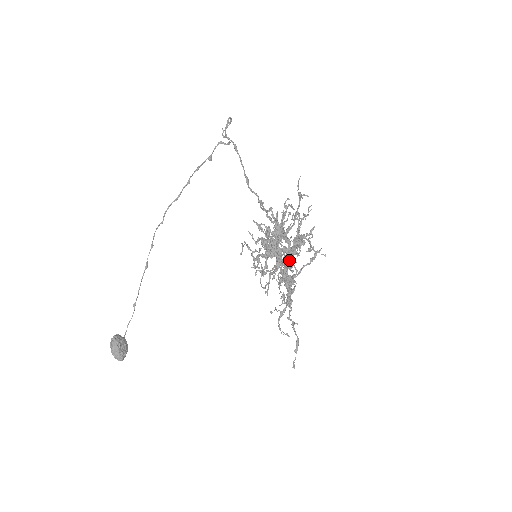
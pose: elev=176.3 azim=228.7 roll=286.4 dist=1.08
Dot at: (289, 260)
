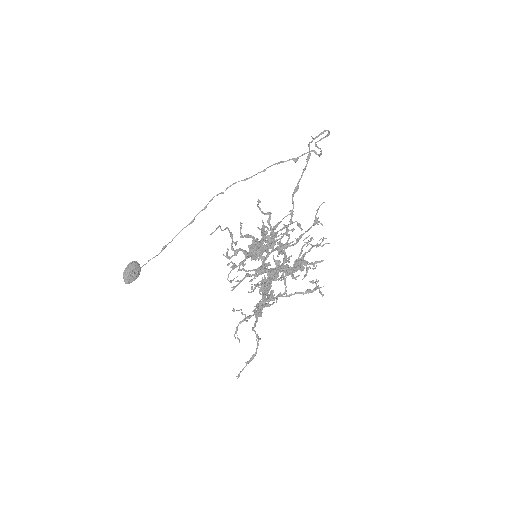
Dot at: (273, 273)
